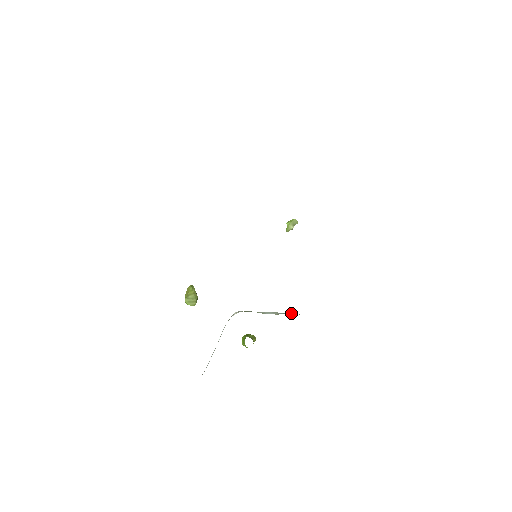
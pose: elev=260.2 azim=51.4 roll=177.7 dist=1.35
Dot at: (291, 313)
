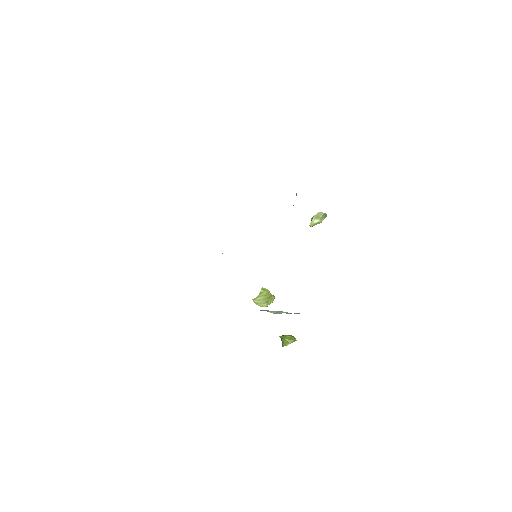
Dot at: occluded
